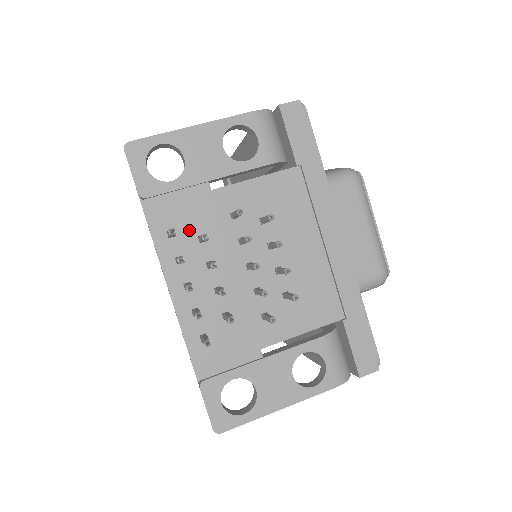
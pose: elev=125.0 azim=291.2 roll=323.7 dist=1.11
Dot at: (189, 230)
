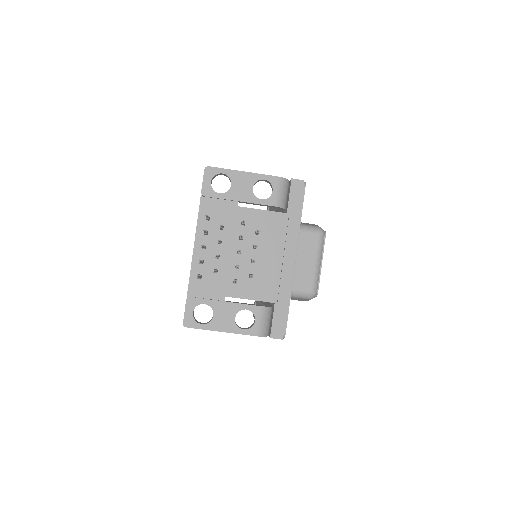
Dot at: (217, 221)
